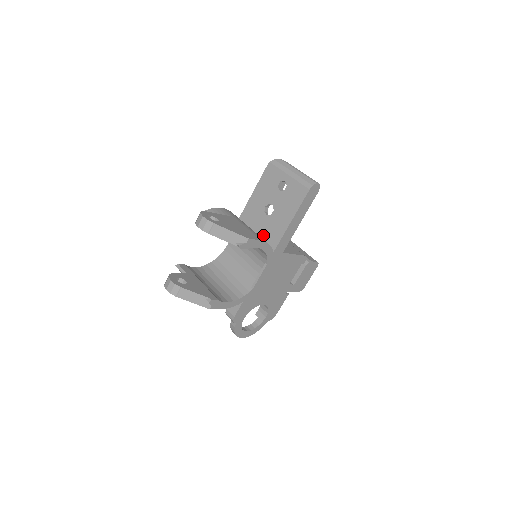
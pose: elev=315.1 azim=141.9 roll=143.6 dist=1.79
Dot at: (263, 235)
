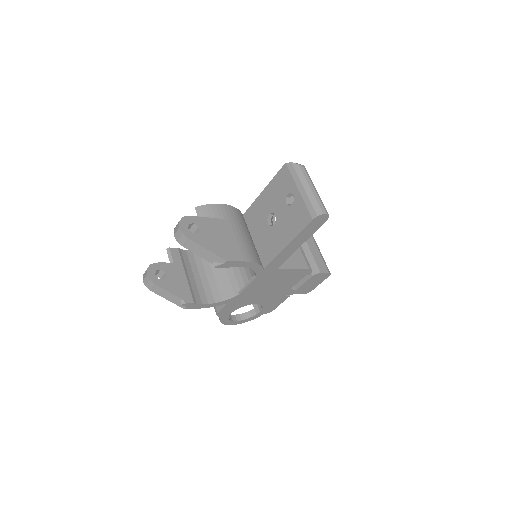
Dot at: (260, 244)
